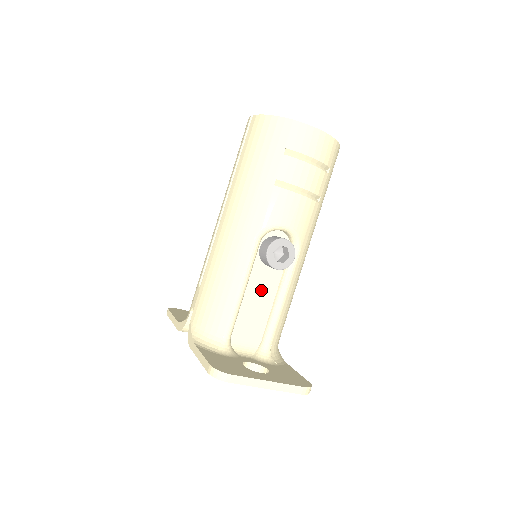
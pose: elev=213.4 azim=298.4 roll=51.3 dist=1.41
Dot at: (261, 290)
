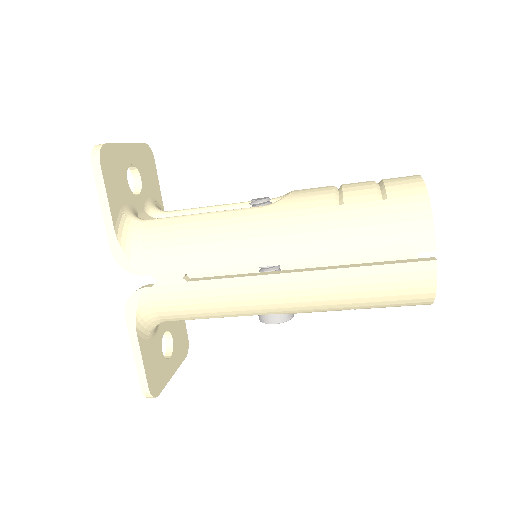
Dot at: occluded
